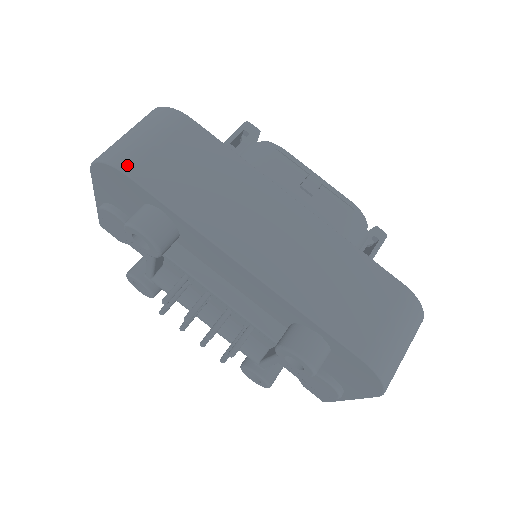
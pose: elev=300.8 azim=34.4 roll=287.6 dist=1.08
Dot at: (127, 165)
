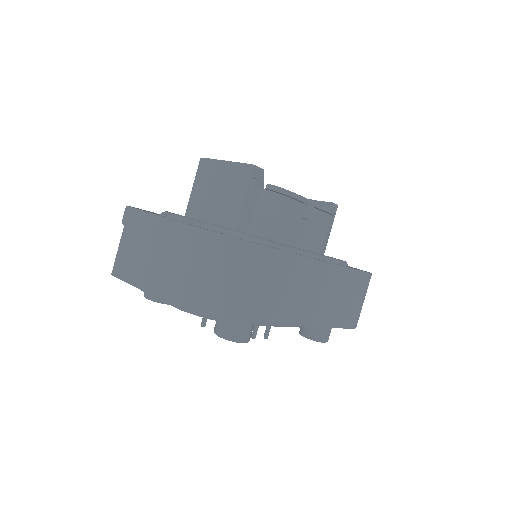
Dot at: (233, 317)
